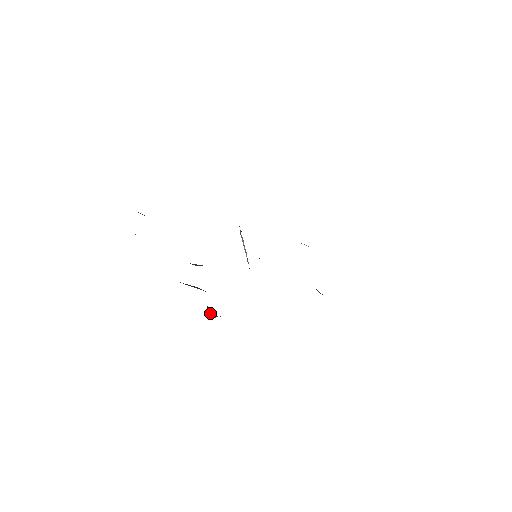
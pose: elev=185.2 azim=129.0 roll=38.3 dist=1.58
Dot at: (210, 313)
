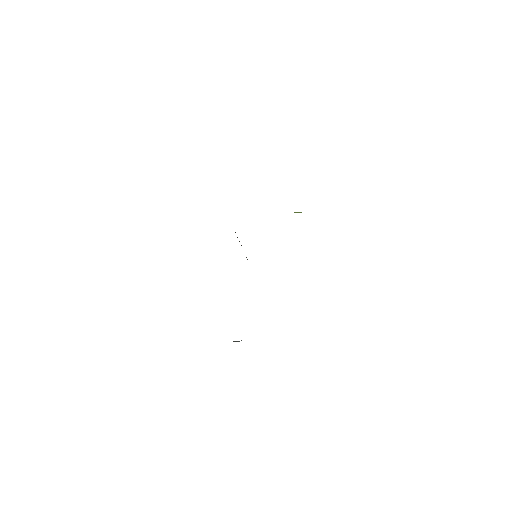
Dot at: (233, 341)
